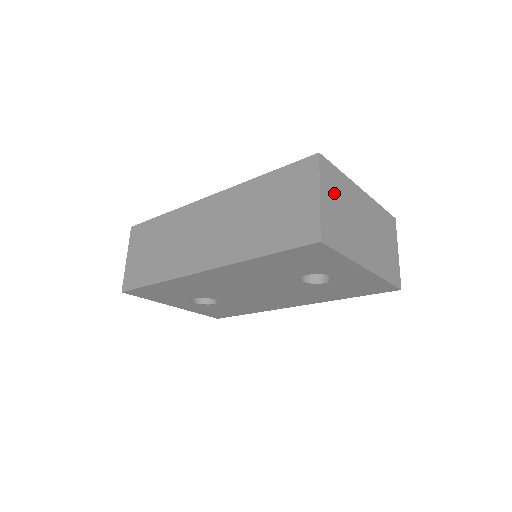
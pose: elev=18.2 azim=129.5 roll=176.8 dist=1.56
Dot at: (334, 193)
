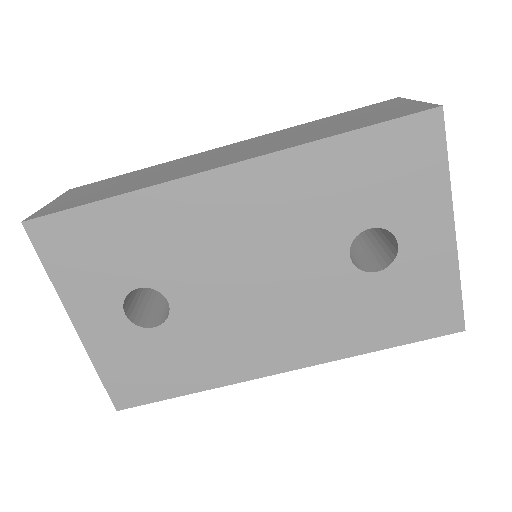
Dot at: occluded
